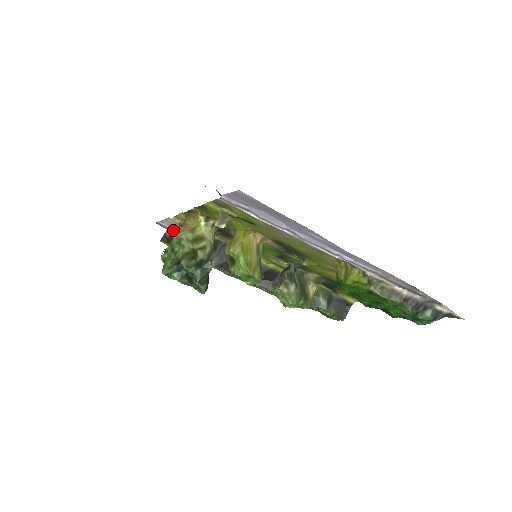
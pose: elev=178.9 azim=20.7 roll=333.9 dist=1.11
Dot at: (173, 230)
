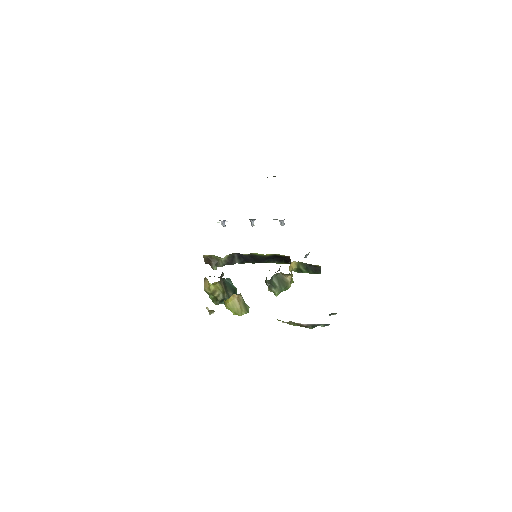
Dot at: (207, 260)
